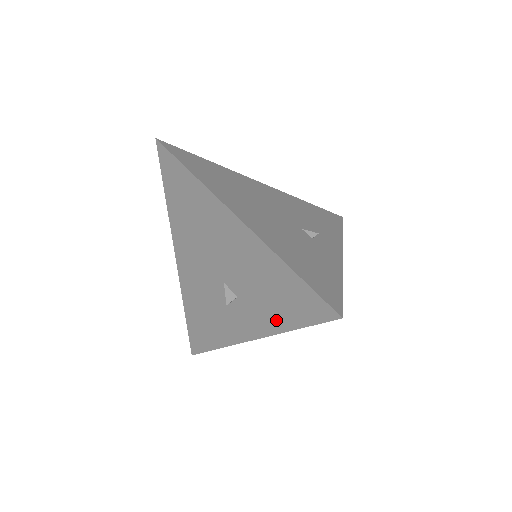
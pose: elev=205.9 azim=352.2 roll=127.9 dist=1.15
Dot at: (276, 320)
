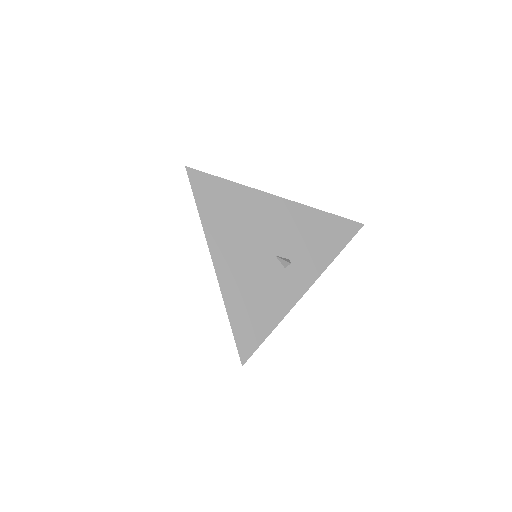
Dot at: (325, 256)
